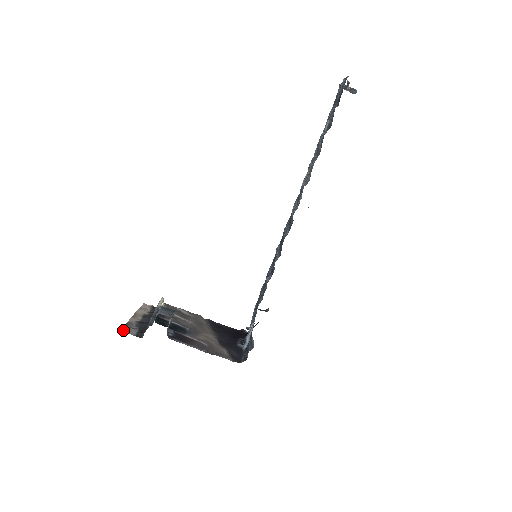
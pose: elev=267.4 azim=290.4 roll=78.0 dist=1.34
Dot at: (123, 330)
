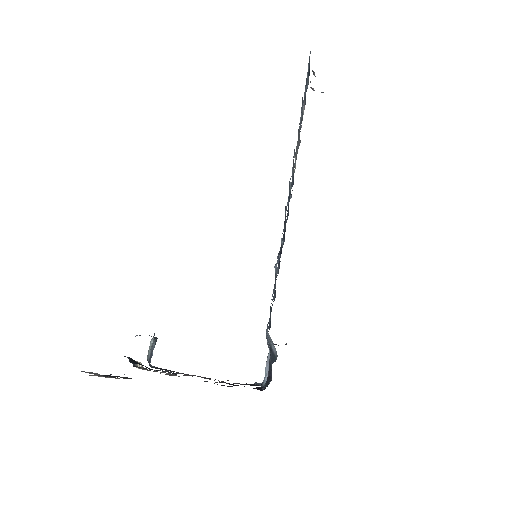
Dot at: (81, 371)
